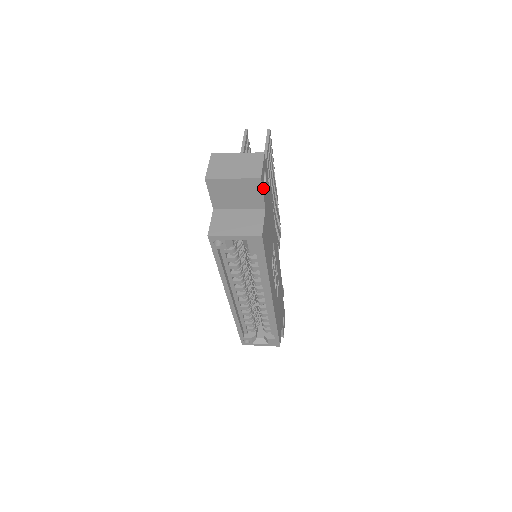
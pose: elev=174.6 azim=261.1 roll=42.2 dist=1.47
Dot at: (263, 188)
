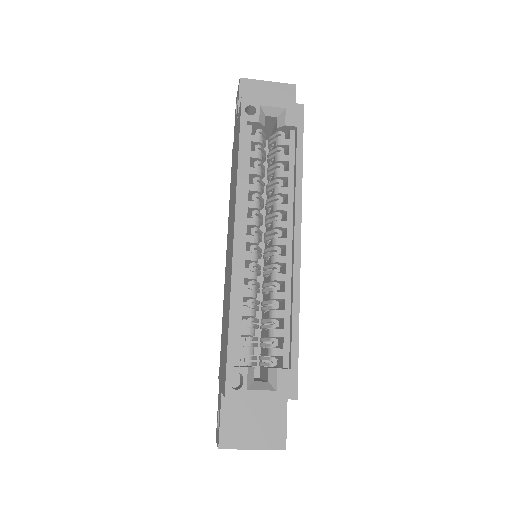
Dot at: occluded
